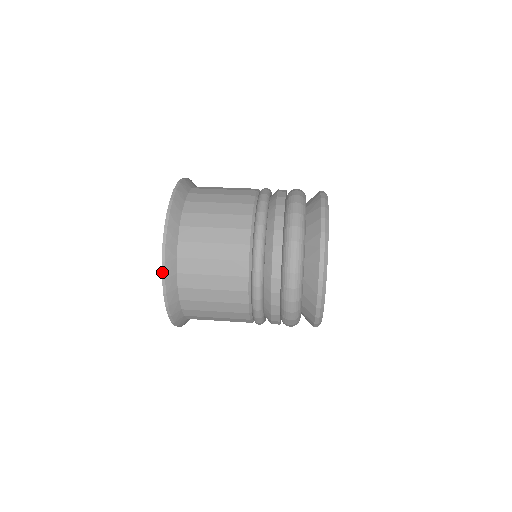
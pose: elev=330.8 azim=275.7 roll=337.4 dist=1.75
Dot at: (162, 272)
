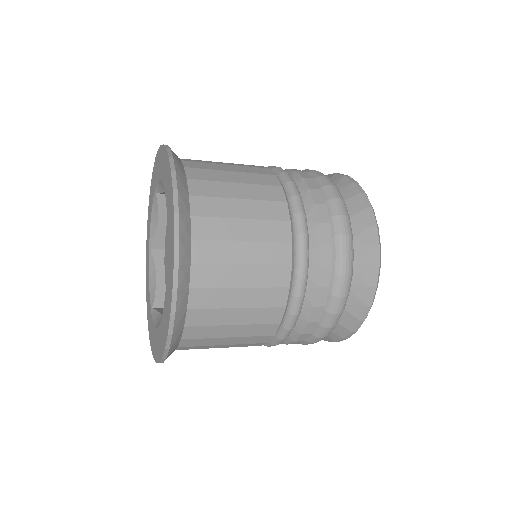
Dot at: (172, 182)
